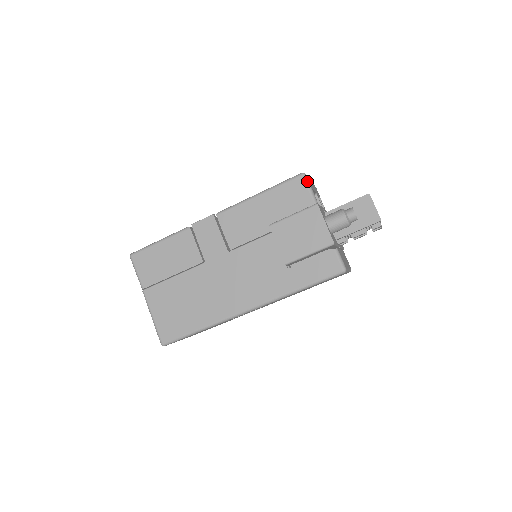
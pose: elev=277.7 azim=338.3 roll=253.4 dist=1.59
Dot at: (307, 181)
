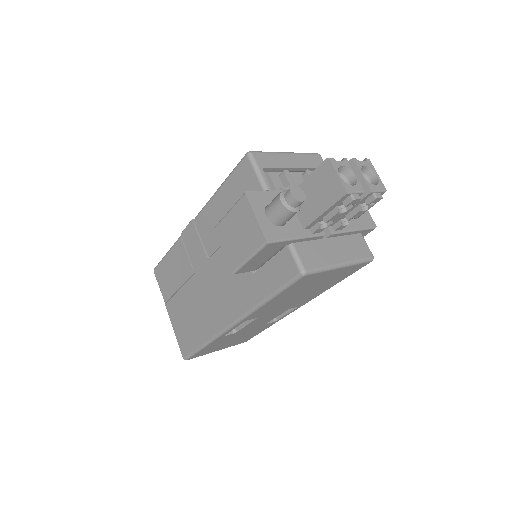
Dot at: (252, 161)
